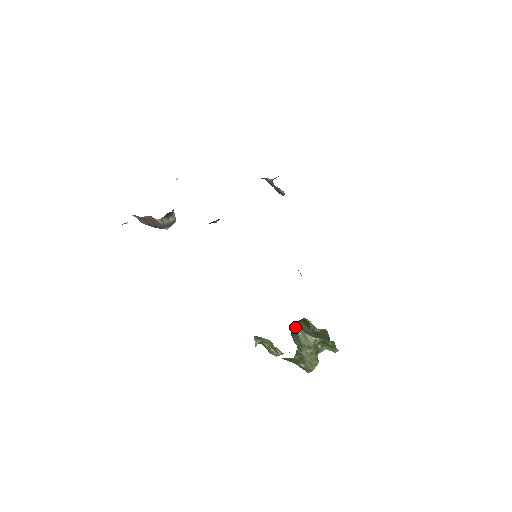
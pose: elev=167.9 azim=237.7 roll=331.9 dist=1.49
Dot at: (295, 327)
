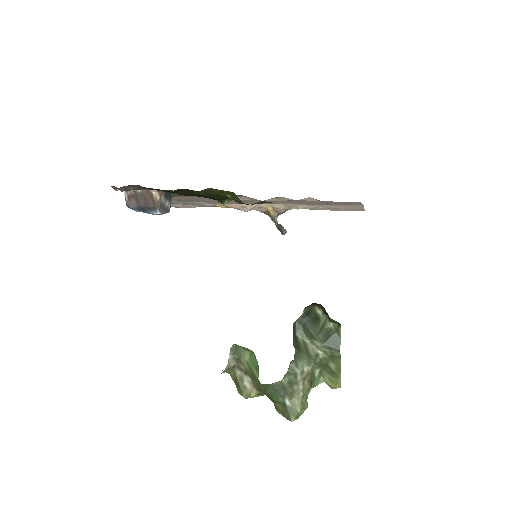
Dot at: (296, 328)
